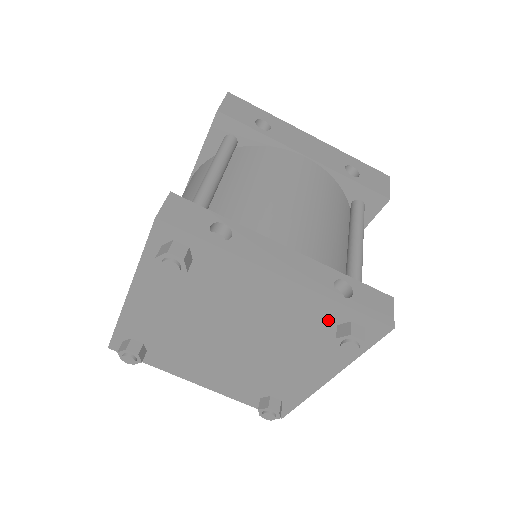
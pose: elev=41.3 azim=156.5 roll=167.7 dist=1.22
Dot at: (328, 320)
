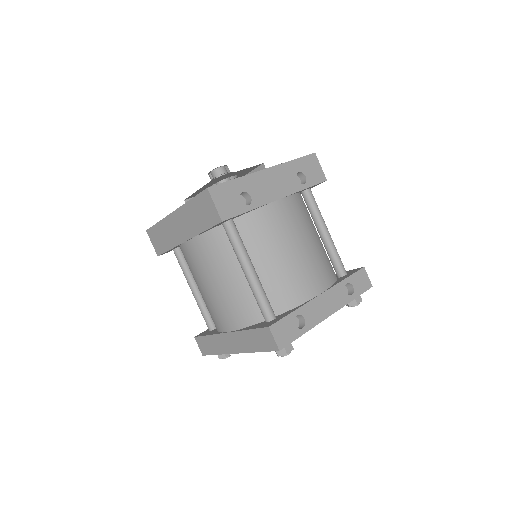
Dot at: occluded
